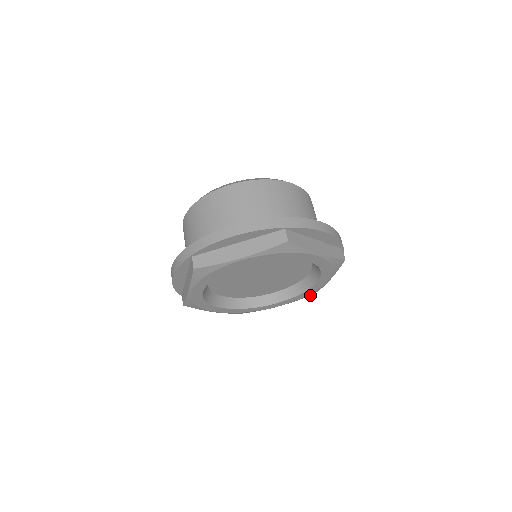
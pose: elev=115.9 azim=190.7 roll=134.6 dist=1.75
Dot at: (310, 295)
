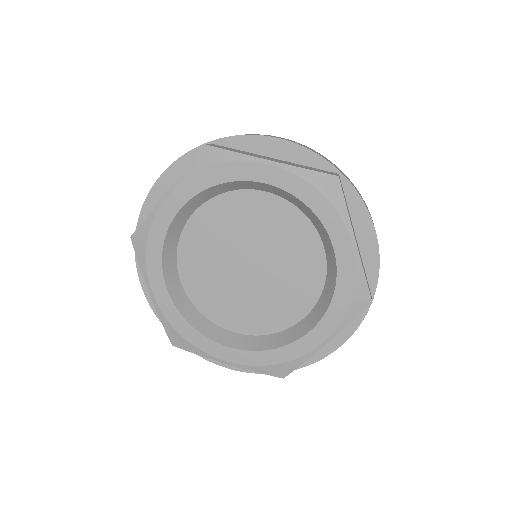
Dot at: (278, 375)
